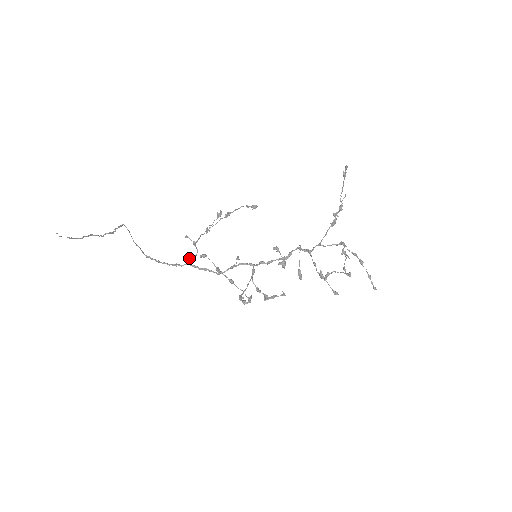
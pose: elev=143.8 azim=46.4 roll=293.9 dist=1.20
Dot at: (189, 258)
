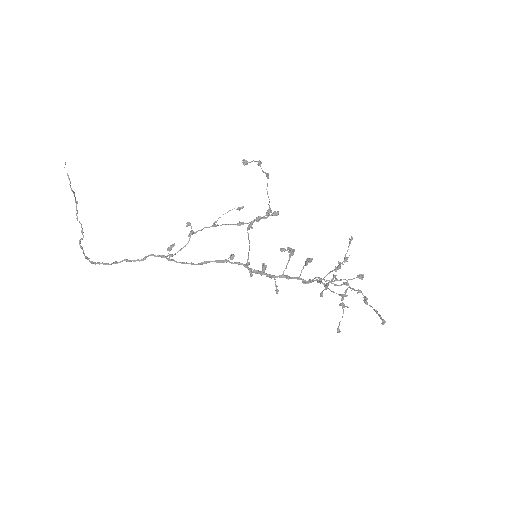
Dot at: (174, 244)
